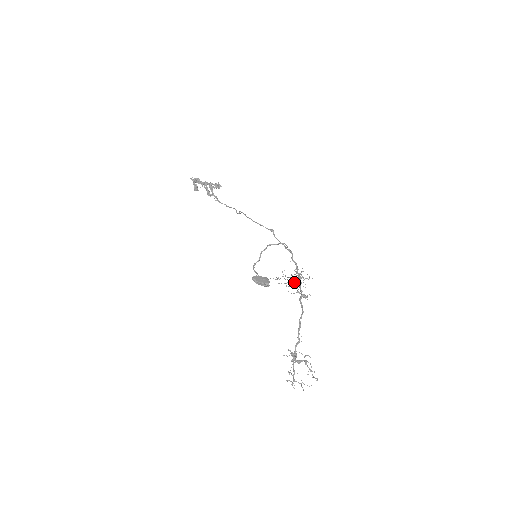
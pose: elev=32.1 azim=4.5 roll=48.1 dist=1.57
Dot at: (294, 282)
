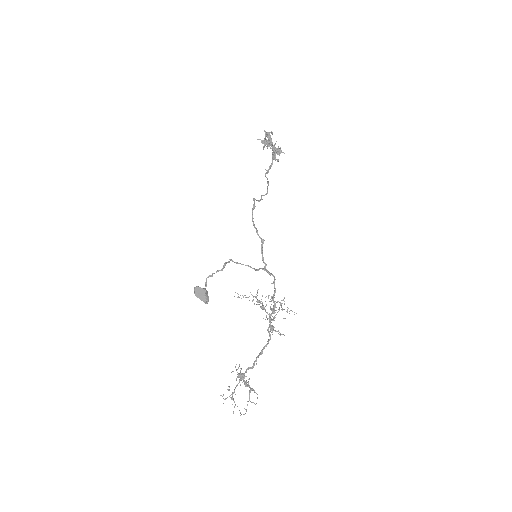
Dot at: occluded
